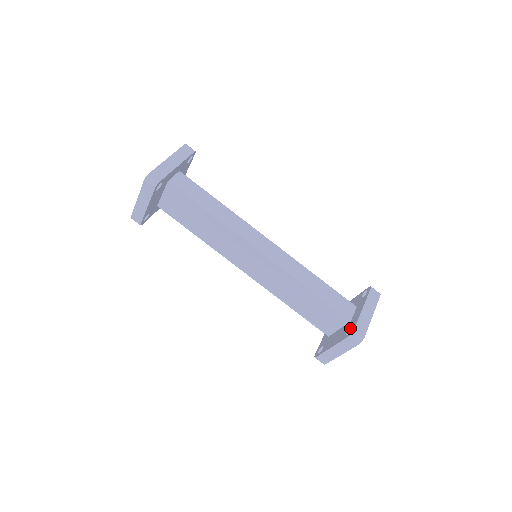
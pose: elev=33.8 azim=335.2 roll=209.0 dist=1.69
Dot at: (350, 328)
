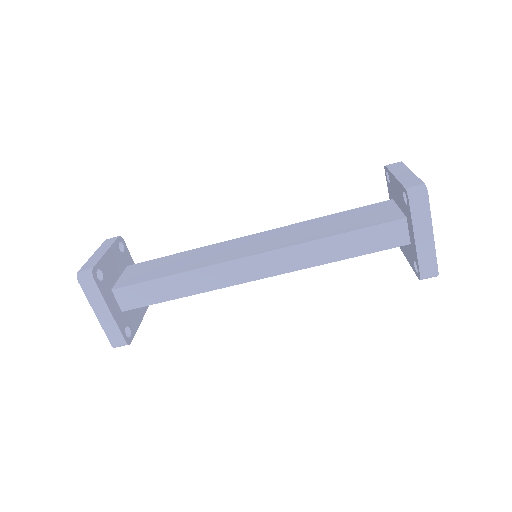
Dot at: (415, 261)
